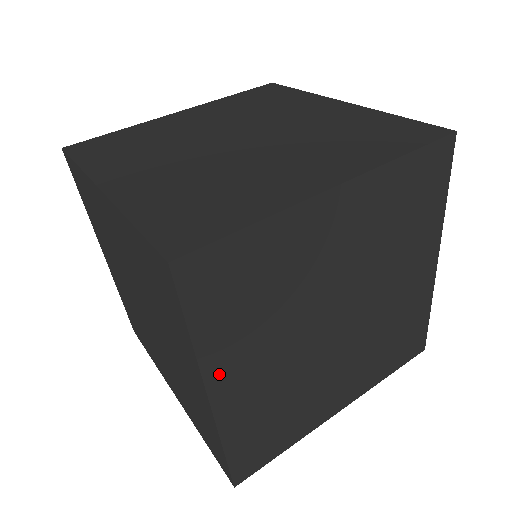
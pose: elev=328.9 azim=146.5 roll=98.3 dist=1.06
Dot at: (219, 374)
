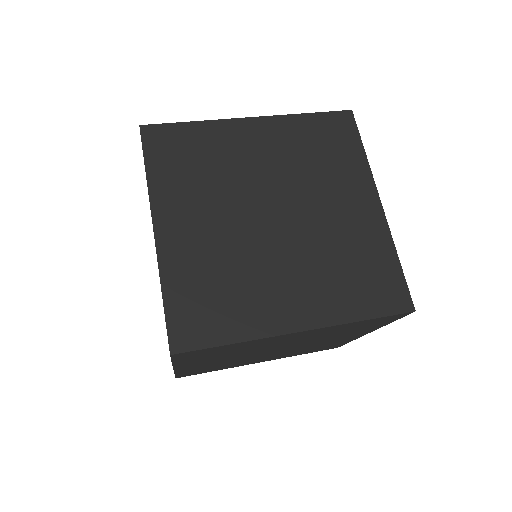
Dot at: (184, 365)
